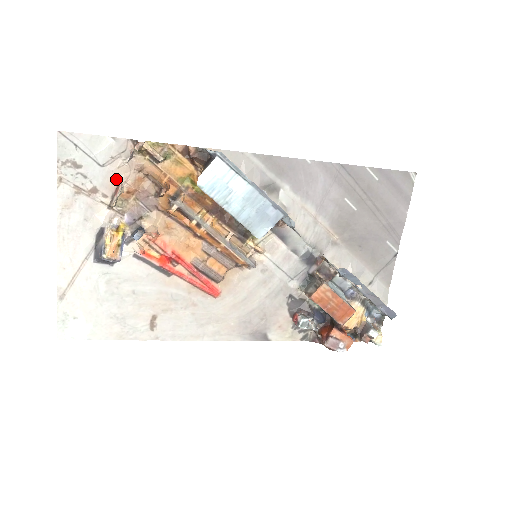
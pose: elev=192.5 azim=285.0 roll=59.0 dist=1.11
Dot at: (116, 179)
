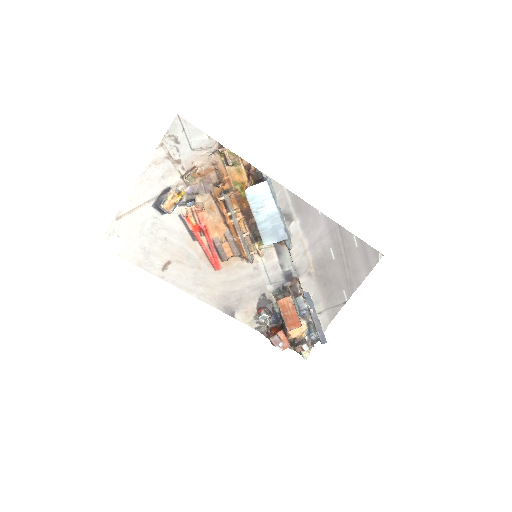
Dot at: (196, 162)
